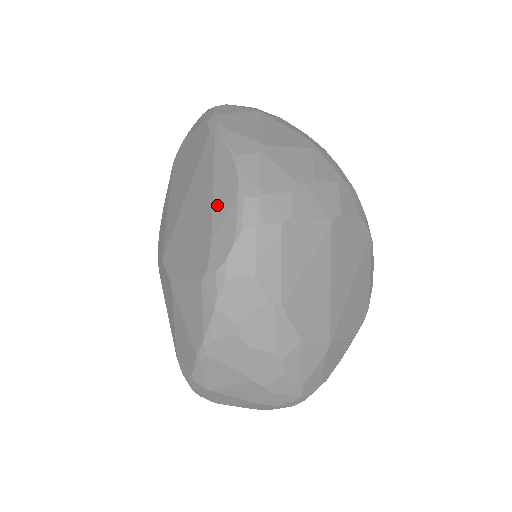
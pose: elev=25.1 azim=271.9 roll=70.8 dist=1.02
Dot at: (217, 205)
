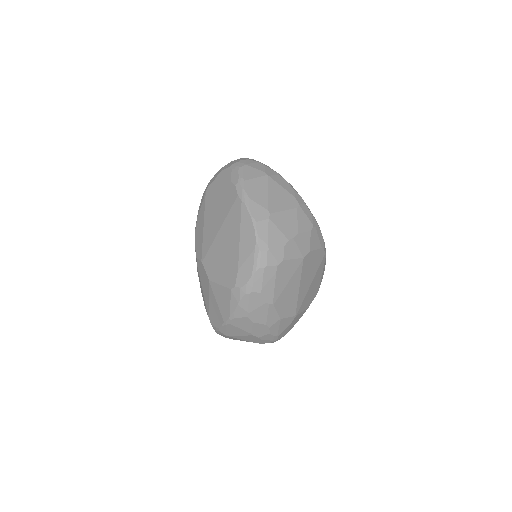
Dot at: (242, 249)
